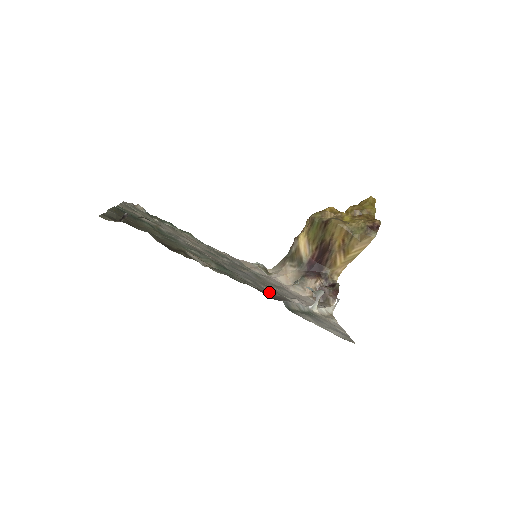
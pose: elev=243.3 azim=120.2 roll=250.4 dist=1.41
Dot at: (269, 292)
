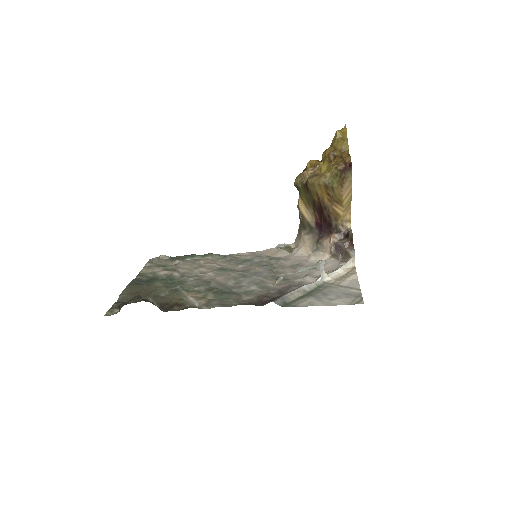
Dot at: (272, 289)
